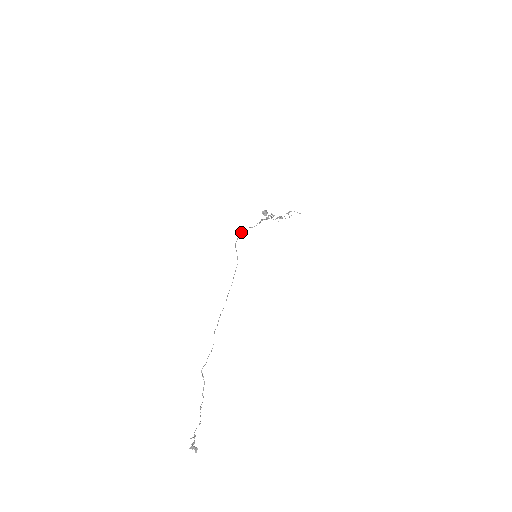
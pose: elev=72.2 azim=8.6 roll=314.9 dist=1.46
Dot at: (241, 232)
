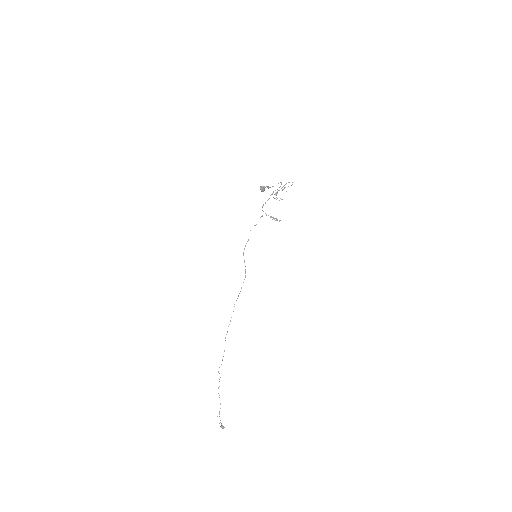
Dot at: (248, 239)
